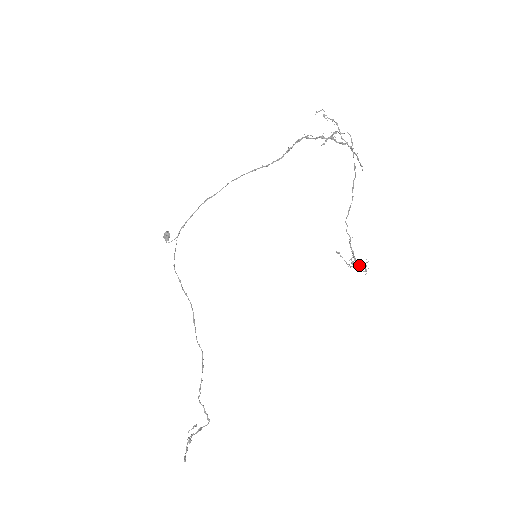
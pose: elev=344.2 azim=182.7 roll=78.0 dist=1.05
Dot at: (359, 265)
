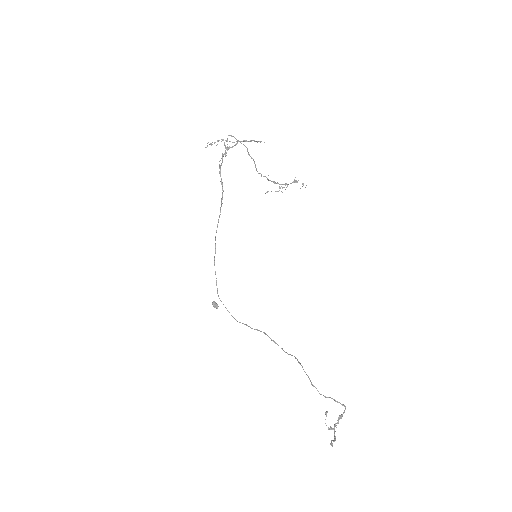
Dot at: occluded
